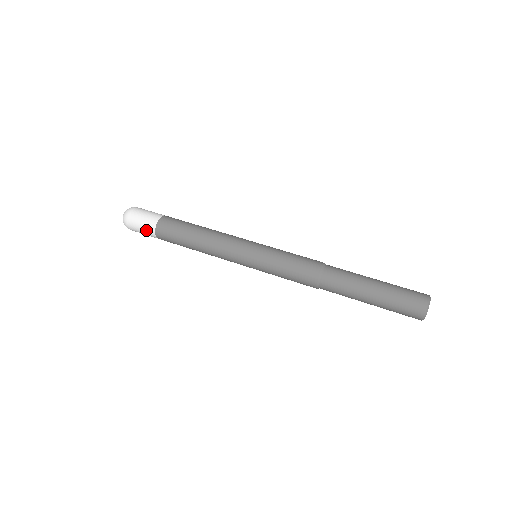
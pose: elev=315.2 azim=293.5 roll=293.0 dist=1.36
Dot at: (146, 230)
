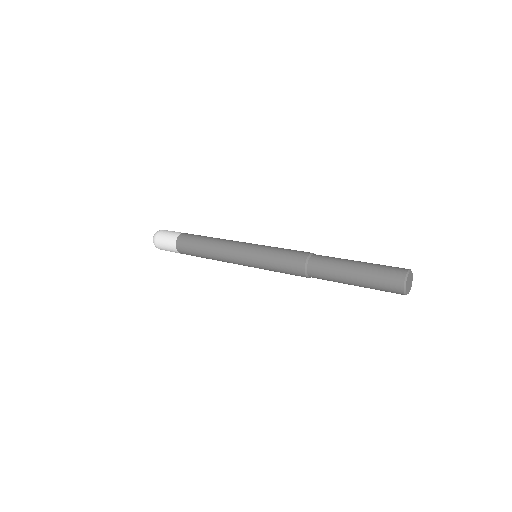
Dot at: (169, 245)
